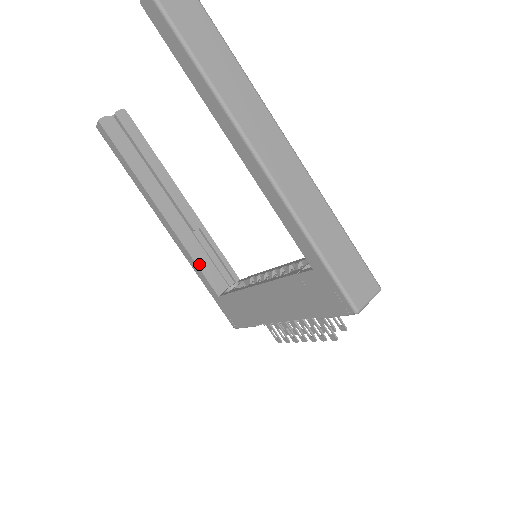
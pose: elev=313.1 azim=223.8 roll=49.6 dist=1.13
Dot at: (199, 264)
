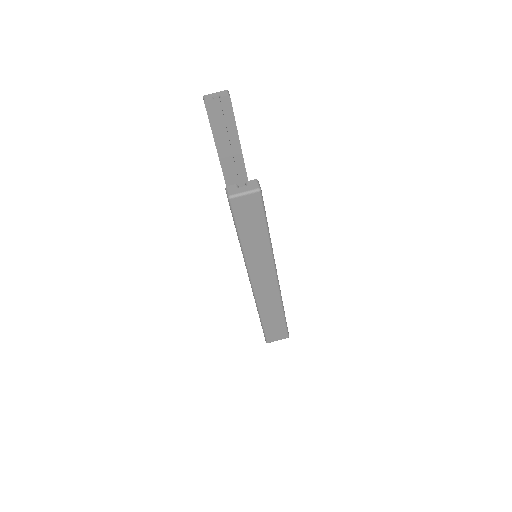
Dot at: occluded
